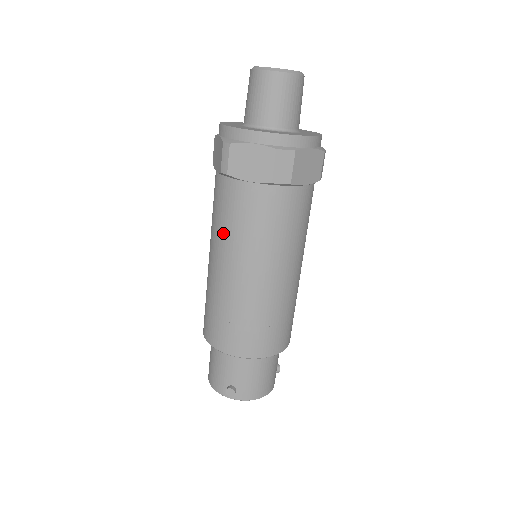
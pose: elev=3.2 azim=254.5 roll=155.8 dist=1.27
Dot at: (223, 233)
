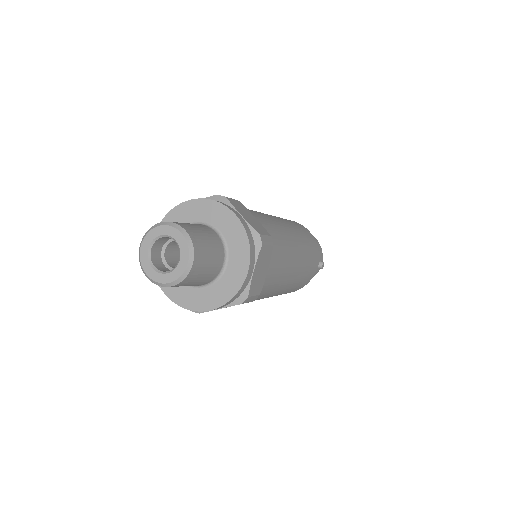
Dot at: occluded
